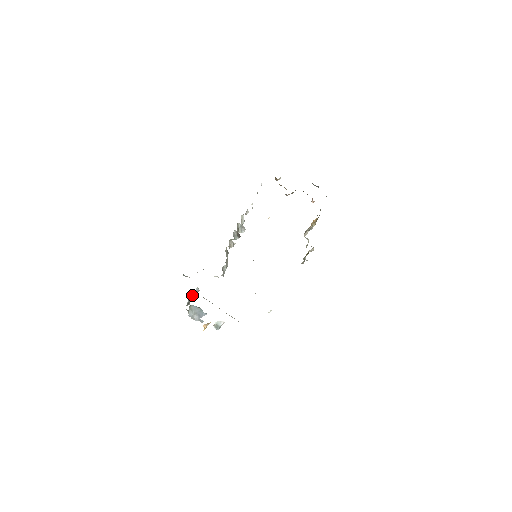
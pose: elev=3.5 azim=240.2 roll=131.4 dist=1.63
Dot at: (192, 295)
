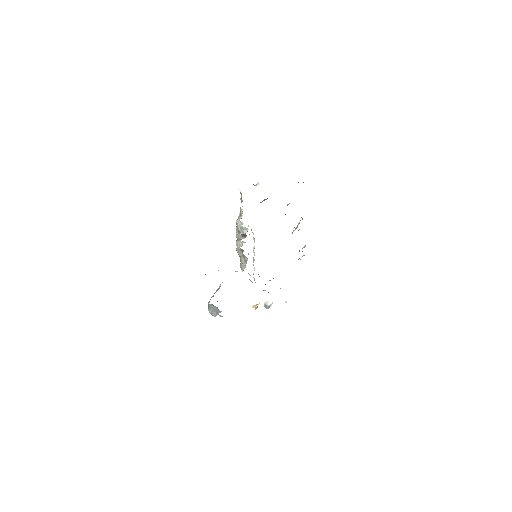
Dot at: (215, 292)
